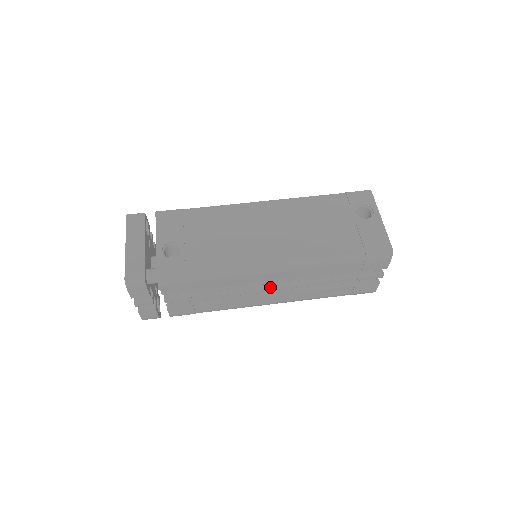
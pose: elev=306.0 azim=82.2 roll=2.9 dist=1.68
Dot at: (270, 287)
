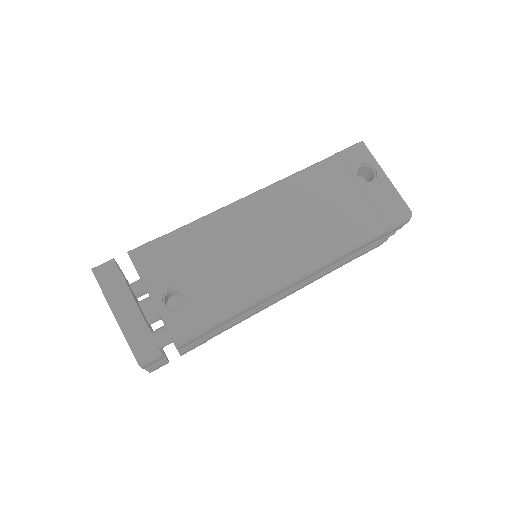
Dot at: (289, 290)
